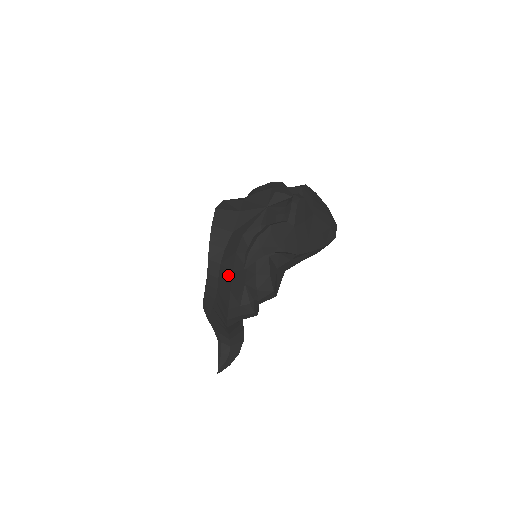
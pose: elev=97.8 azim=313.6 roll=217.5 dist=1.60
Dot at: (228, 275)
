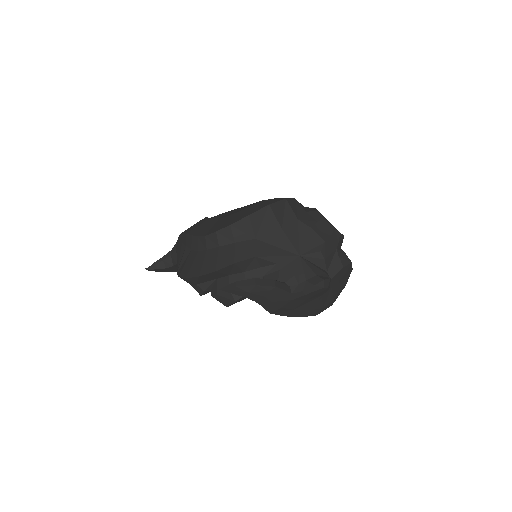
Dot at: (211, 265)
